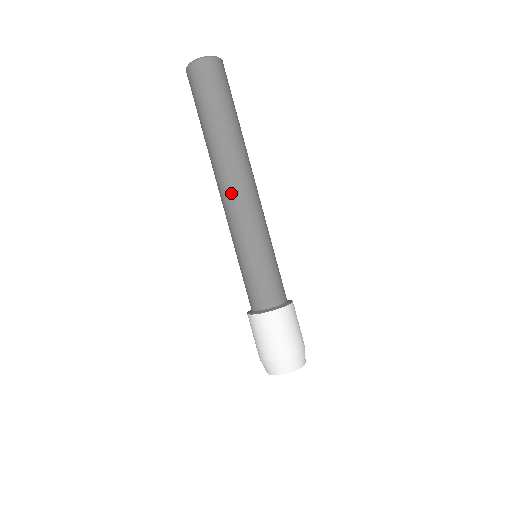
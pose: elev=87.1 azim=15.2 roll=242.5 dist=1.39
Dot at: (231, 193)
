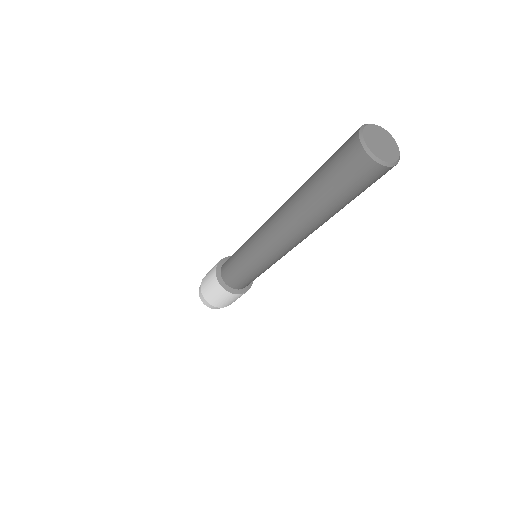
Dot at: (277, 238)
